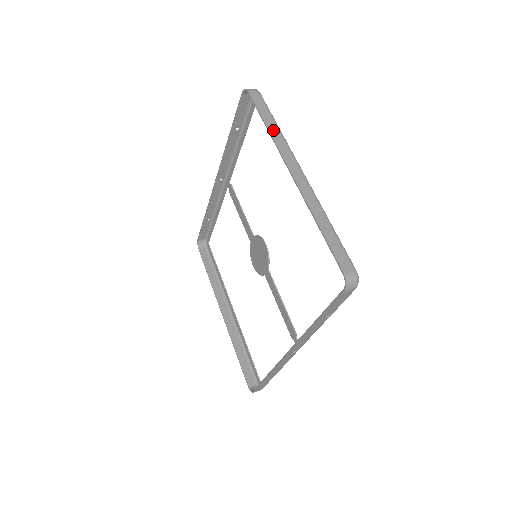
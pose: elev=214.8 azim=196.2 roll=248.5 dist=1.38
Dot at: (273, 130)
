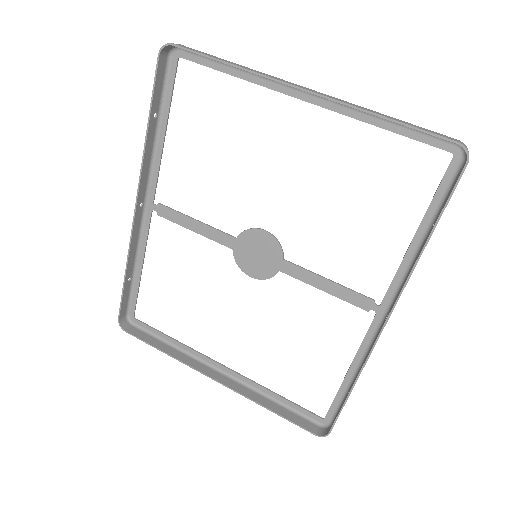
Dot at: (241, 66)
